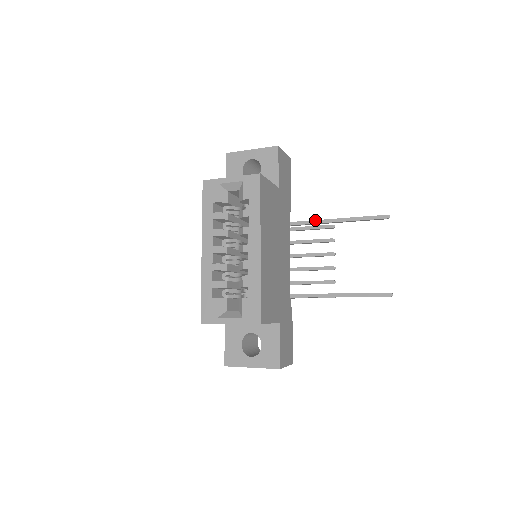
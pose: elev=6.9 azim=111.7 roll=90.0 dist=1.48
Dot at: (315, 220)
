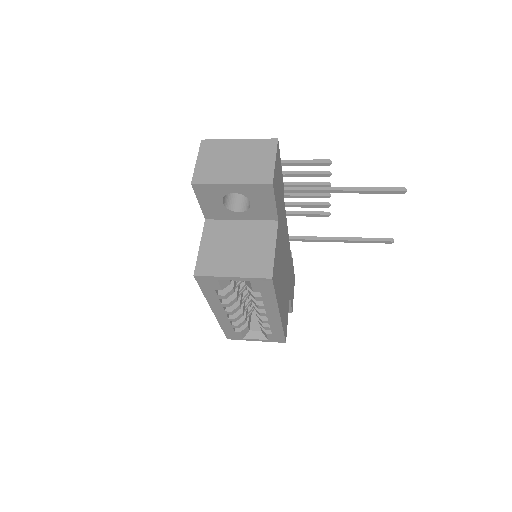
Dot at: (314, 191)
